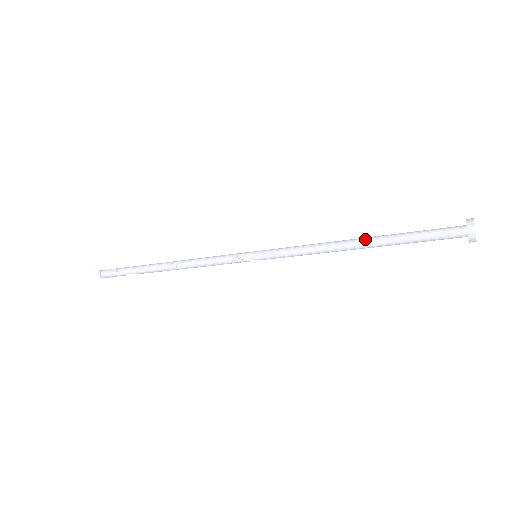
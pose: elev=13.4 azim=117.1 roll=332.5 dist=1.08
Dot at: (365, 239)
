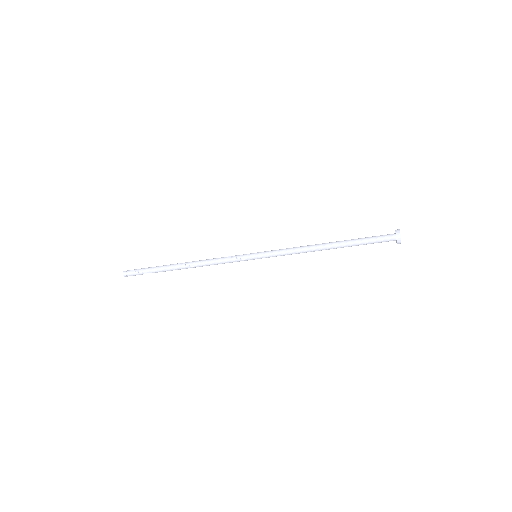
Dot at: (333, 245)
